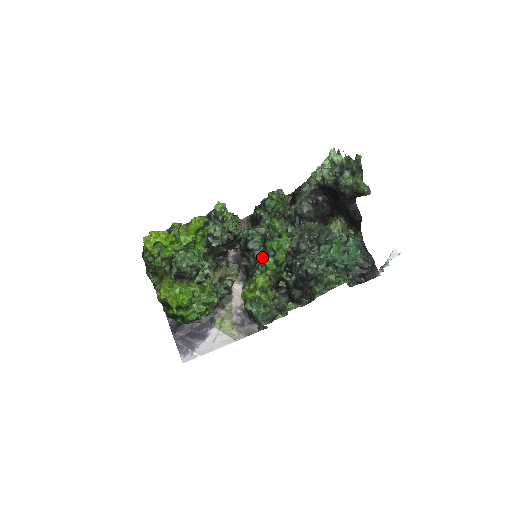
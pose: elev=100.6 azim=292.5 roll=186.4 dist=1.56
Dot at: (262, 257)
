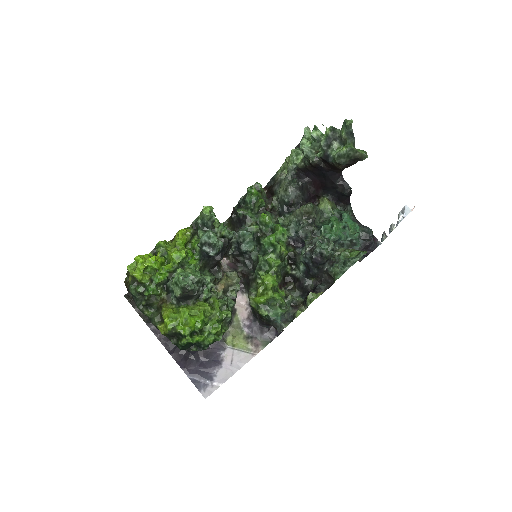
Dot at: (261, 256)
